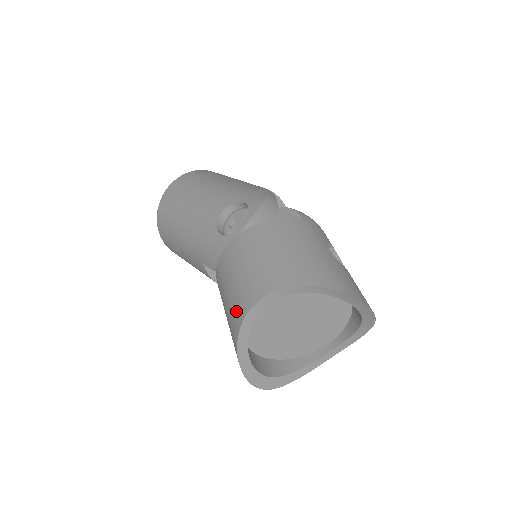
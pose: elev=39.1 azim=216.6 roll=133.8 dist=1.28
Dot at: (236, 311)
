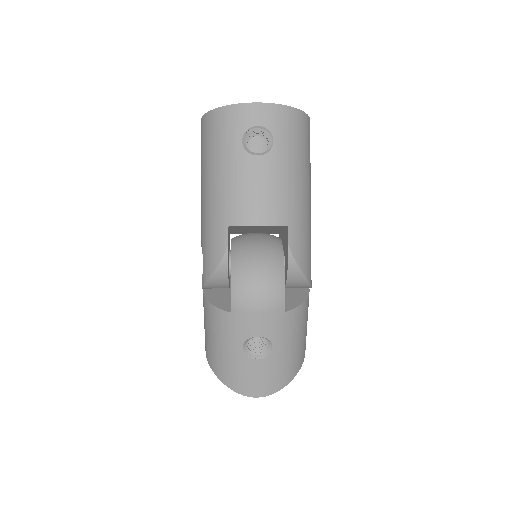
Dot at: occluded
